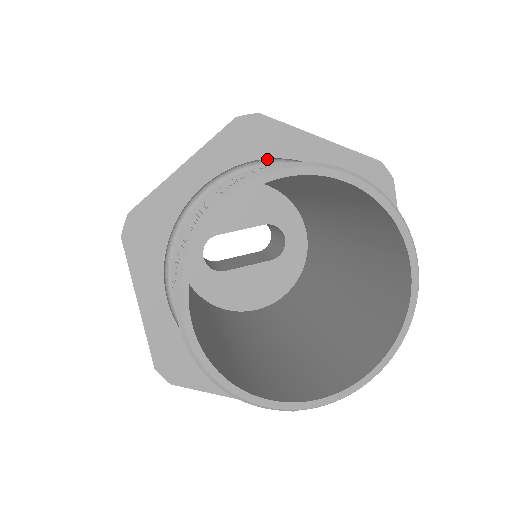
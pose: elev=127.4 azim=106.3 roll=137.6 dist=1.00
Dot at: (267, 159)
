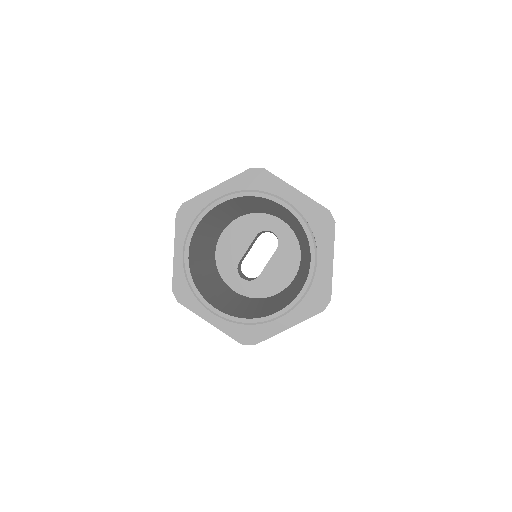
Dot at: occluded
